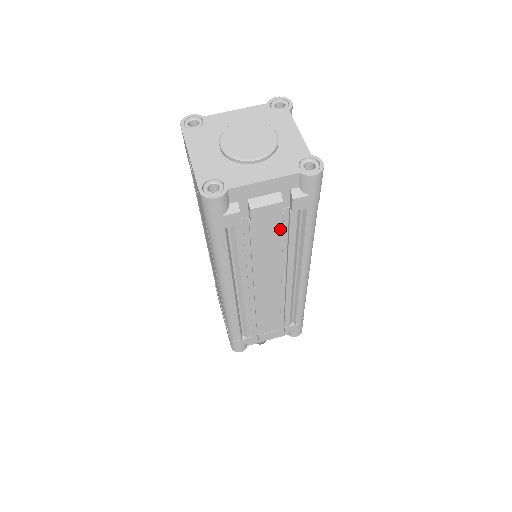
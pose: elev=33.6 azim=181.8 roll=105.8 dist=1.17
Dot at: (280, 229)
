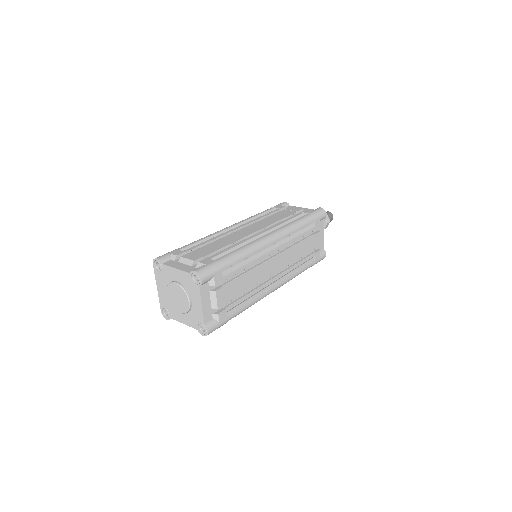
Dot at: occluded
